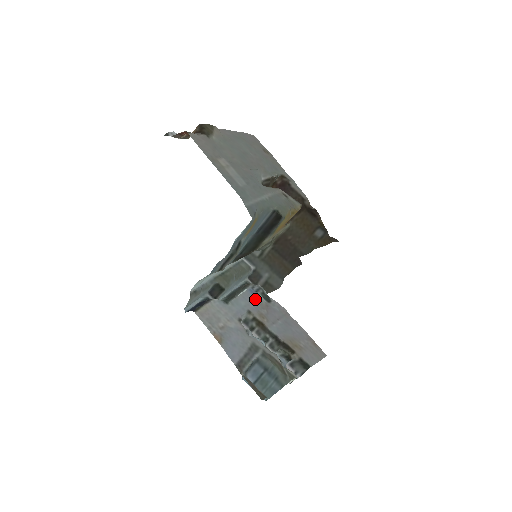
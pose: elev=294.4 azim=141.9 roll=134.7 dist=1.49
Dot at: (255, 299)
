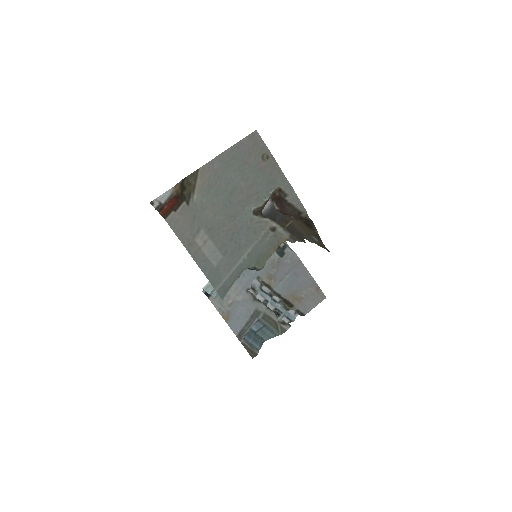
Dot at: (267, 260)
